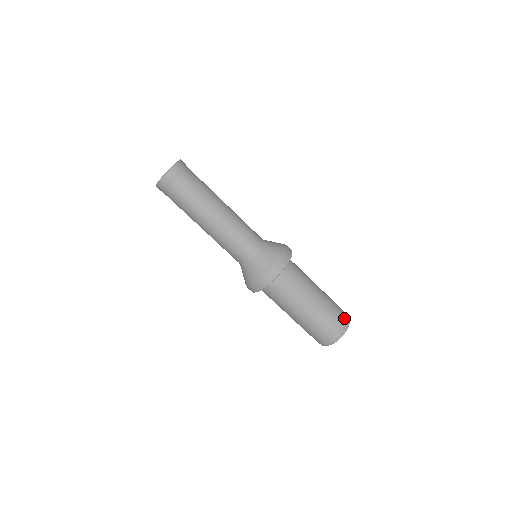
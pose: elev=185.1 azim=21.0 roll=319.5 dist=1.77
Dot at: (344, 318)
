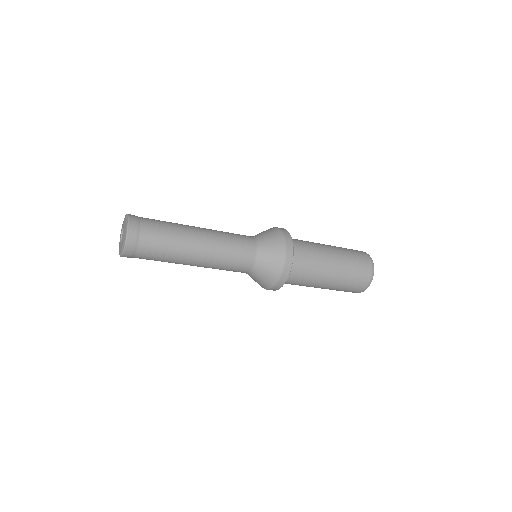
Dot at: (360, 251)
